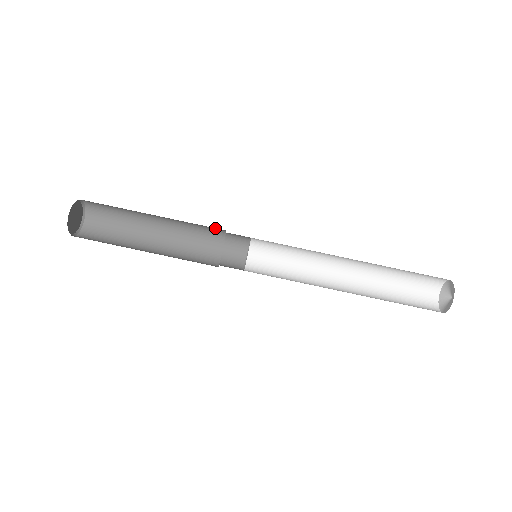
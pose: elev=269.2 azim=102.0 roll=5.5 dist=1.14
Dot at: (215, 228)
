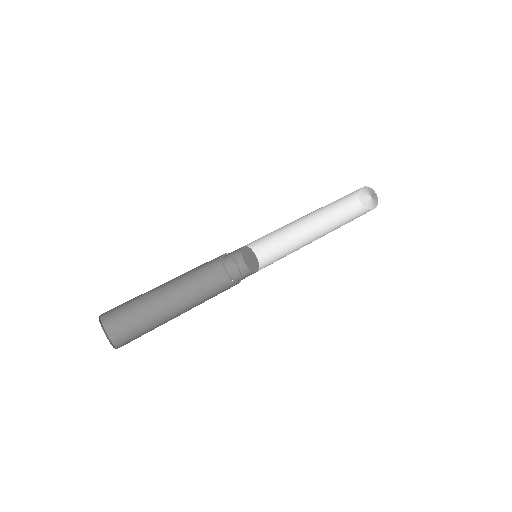
Dot at: (215, 258)
